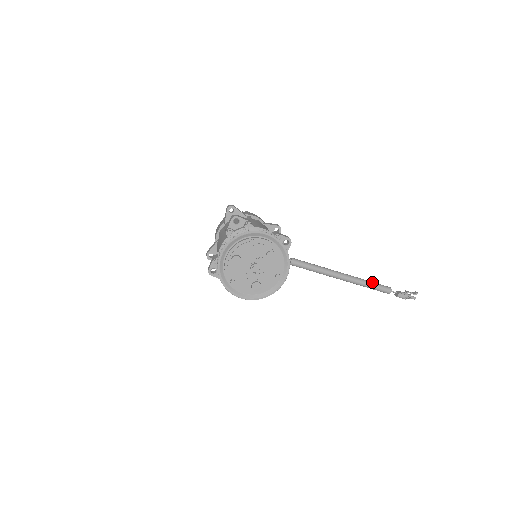
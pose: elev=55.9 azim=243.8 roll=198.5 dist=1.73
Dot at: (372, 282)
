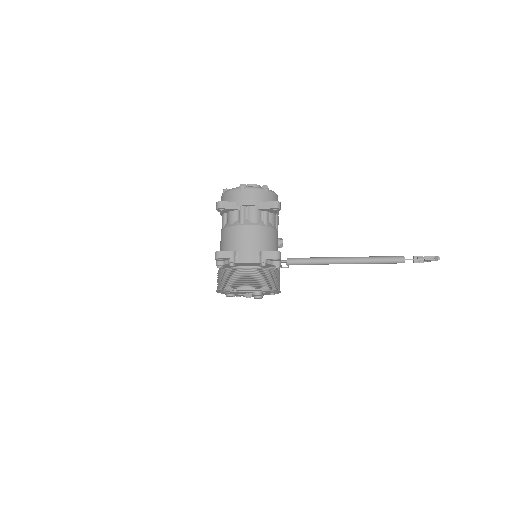
Dot at: (380, 260)
